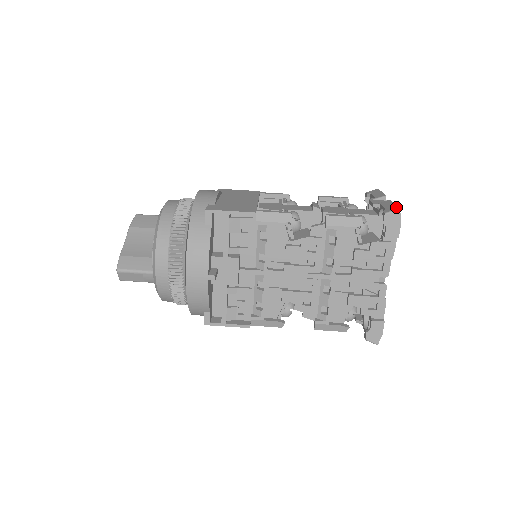
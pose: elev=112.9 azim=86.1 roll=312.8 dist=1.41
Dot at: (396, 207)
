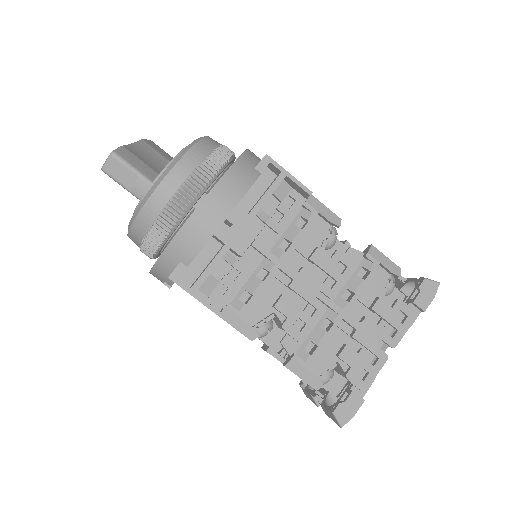
Dot at: (434, 281)
